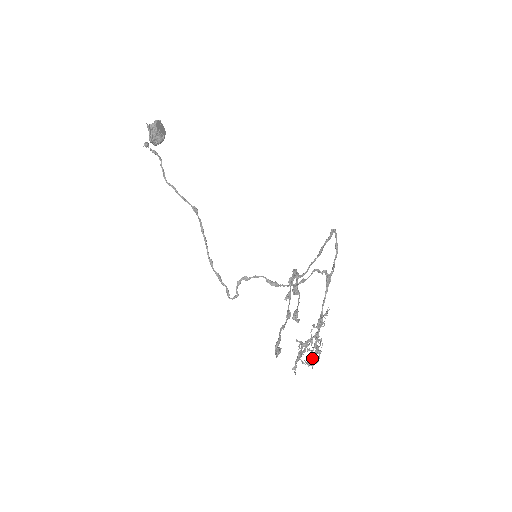
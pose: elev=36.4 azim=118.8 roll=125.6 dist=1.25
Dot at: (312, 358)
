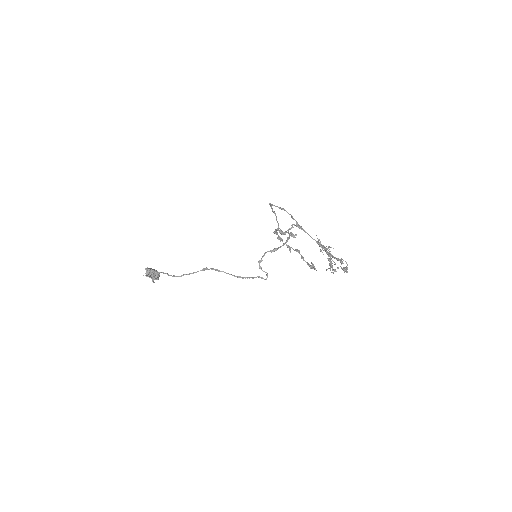
Dot at: occluded
